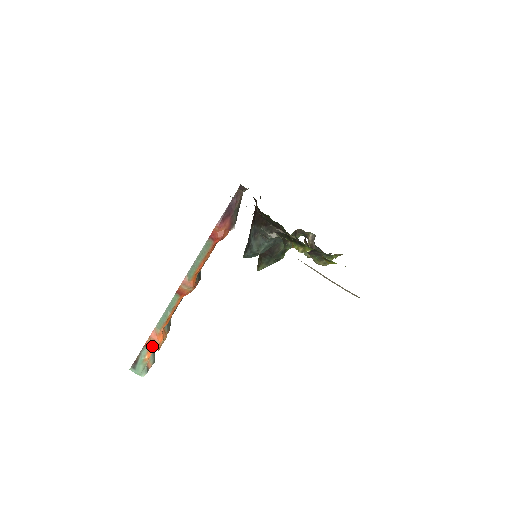
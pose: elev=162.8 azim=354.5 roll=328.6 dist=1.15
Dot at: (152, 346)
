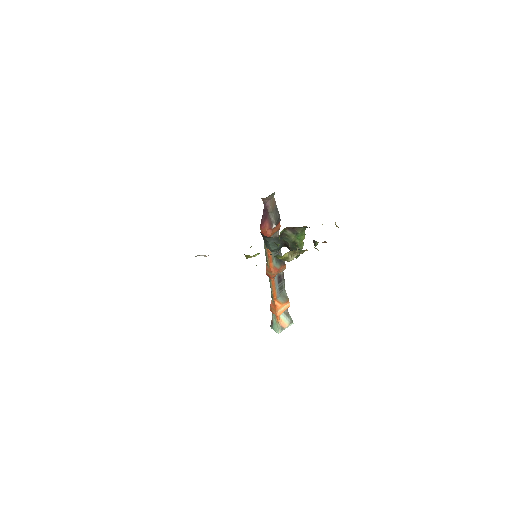
Dot at: (273, 313)
